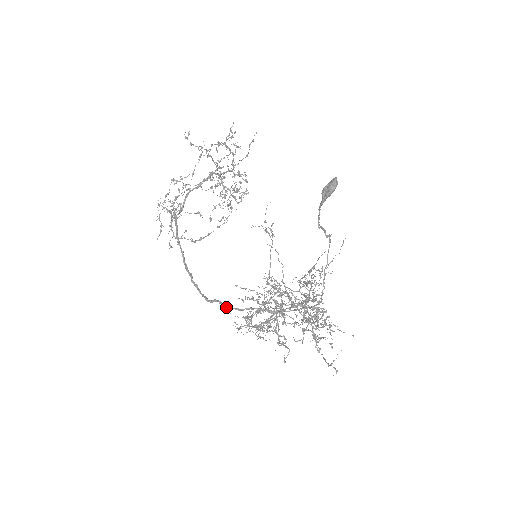
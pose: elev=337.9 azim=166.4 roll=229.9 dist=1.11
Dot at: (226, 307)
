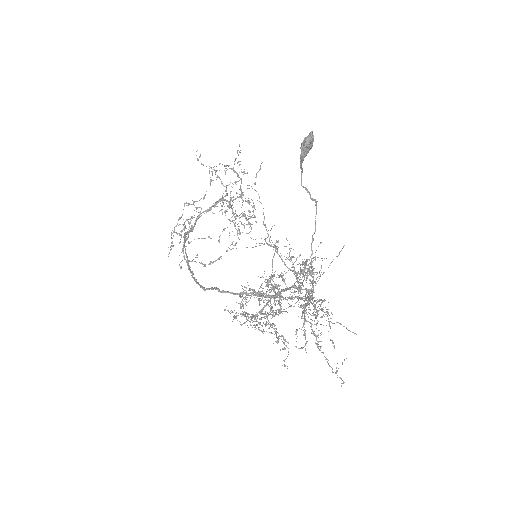
Dot at: (221, 291)
